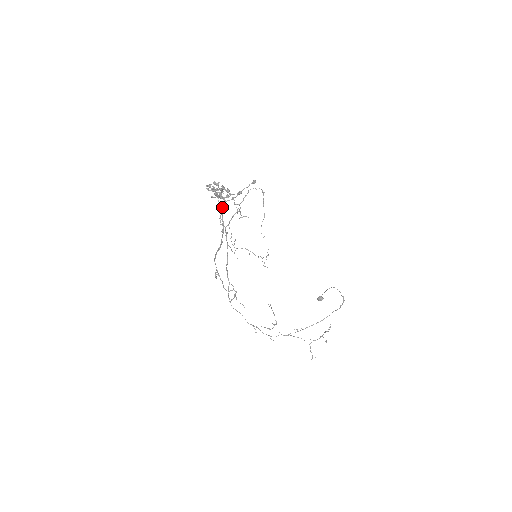
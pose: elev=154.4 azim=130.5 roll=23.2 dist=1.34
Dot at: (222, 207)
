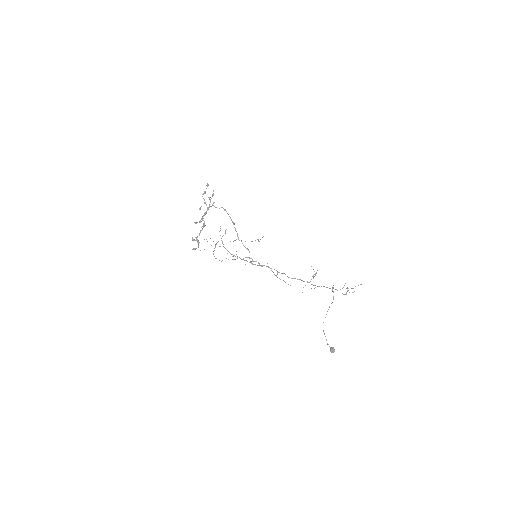
Dot at: (212, 205)
